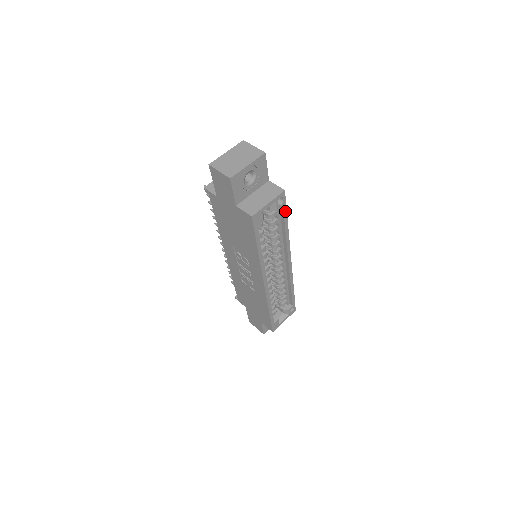
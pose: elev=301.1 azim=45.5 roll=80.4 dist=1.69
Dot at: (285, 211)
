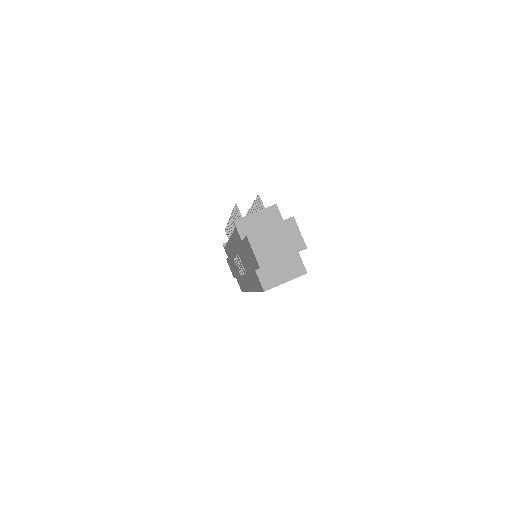
Dot at: occluded
